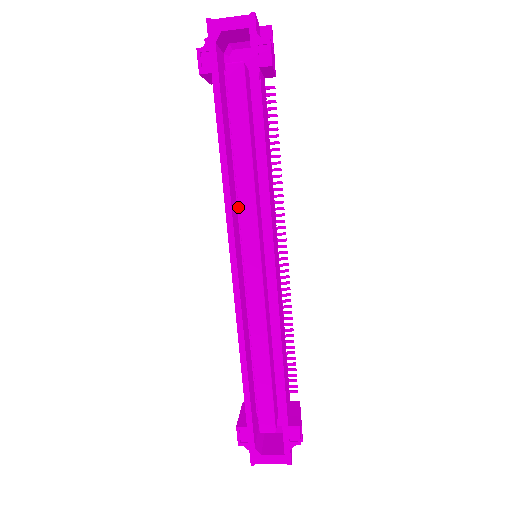
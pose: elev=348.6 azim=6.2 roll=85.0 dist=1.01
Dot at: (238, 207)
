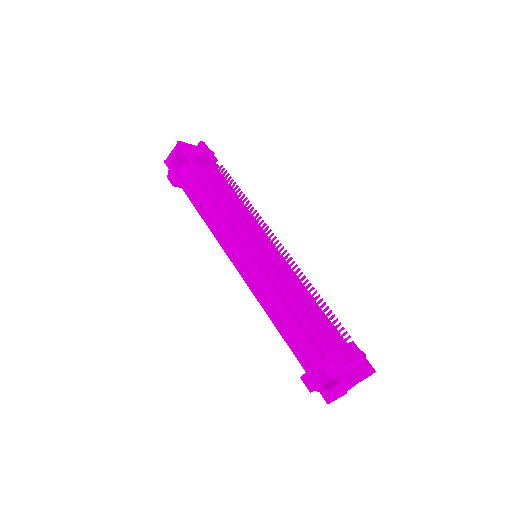
Dot at: (220, 232)
